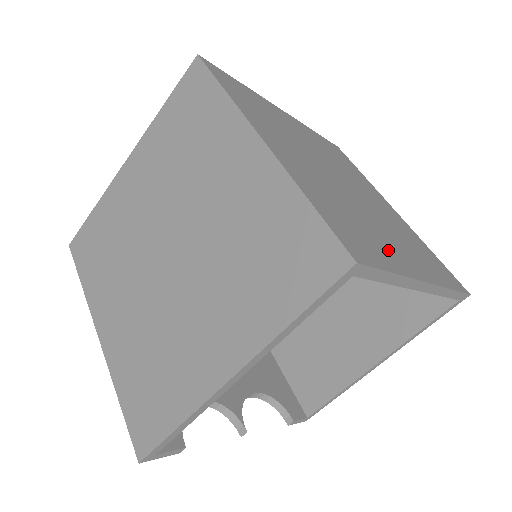
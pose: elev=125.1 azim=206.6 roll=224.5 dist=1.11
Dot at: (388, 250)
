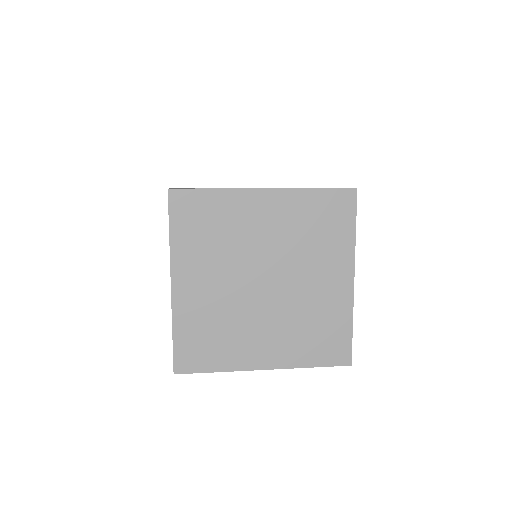
Dot at: occluded
